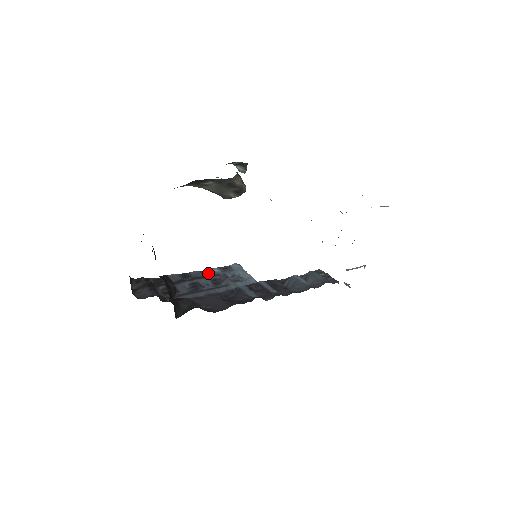
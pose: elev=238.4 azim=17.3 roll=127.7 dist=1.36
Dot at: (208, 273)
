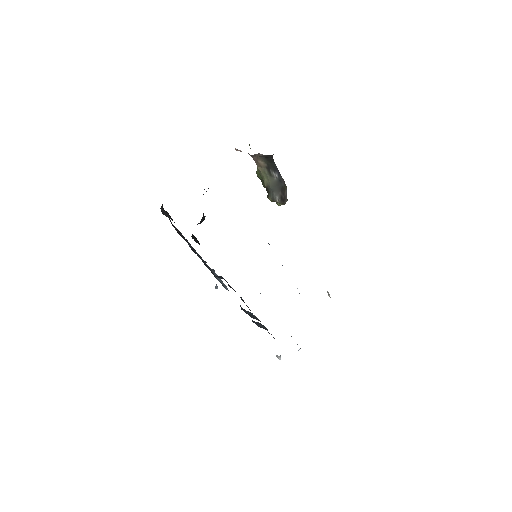
Dot at: occluded
